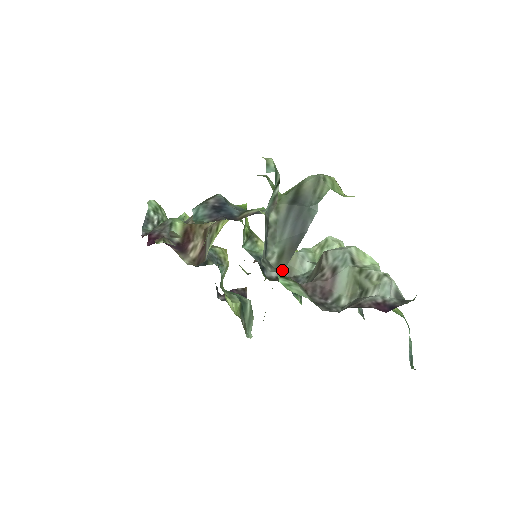
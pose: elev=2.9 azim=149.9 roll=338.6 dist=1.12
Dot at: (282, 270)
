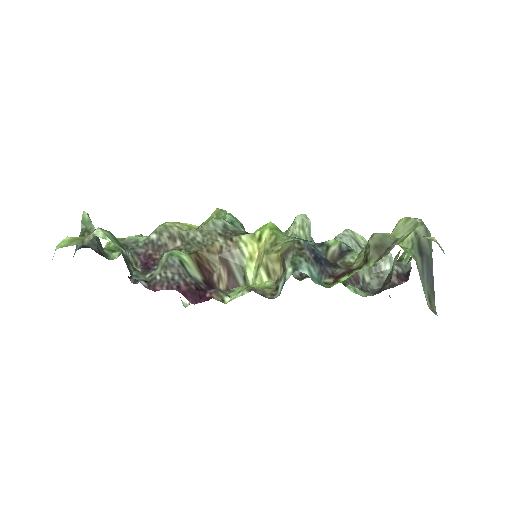
Dot at: (435, 309)
